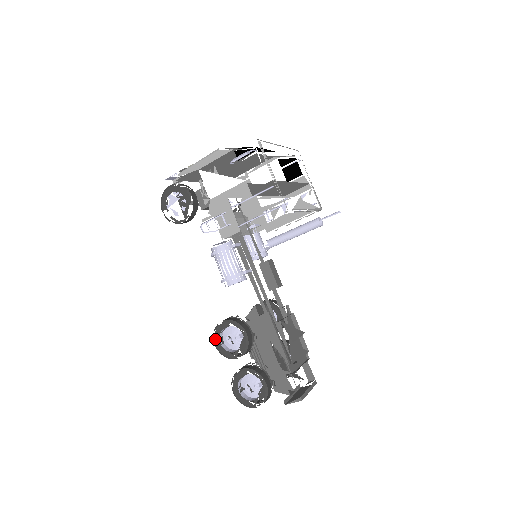
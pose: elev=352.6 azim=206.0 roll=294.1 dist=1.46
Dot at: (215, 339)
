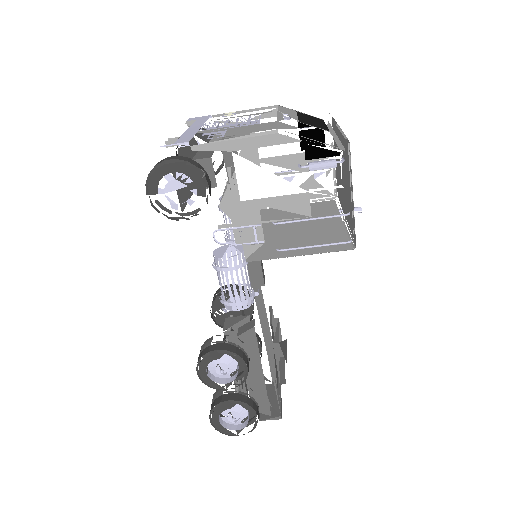
Dot at: (200, 368)
